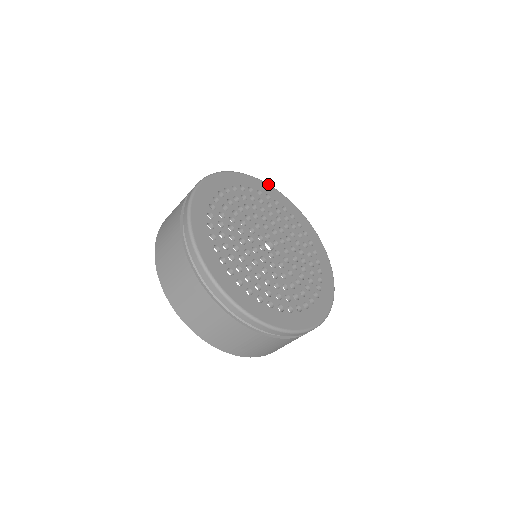
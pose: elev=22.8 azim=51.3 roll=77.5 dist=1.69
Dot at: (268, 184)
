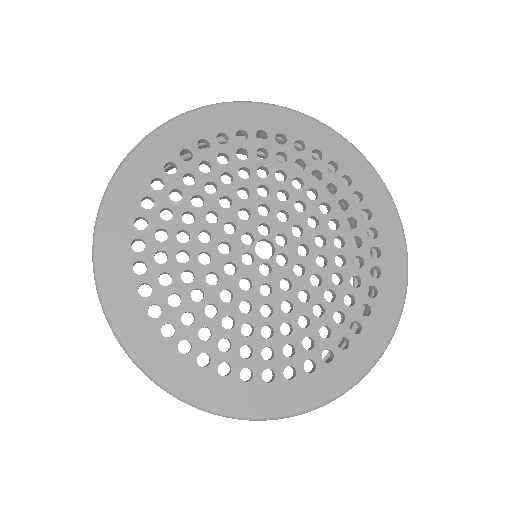
Dot at: (286, 108)
